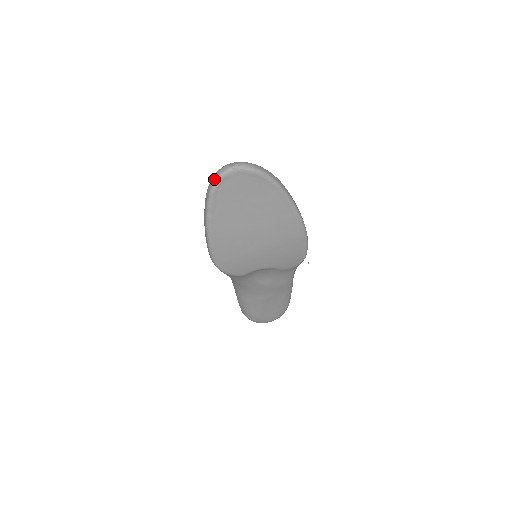
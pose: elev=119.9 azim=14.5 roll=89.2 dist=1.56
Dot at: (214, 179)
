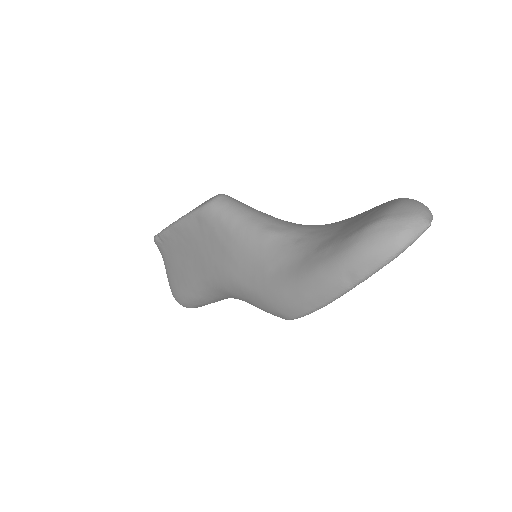
Dot at: (400, 248)
